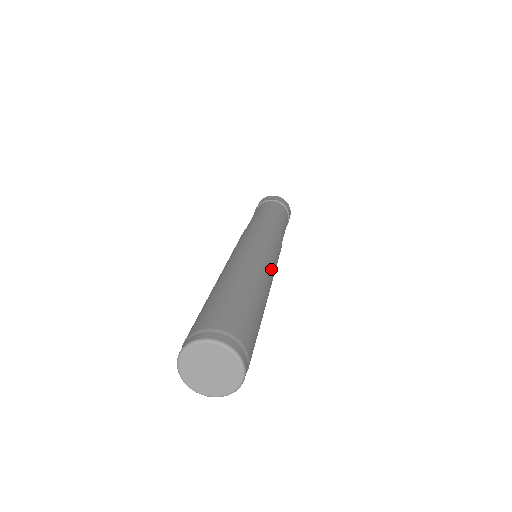
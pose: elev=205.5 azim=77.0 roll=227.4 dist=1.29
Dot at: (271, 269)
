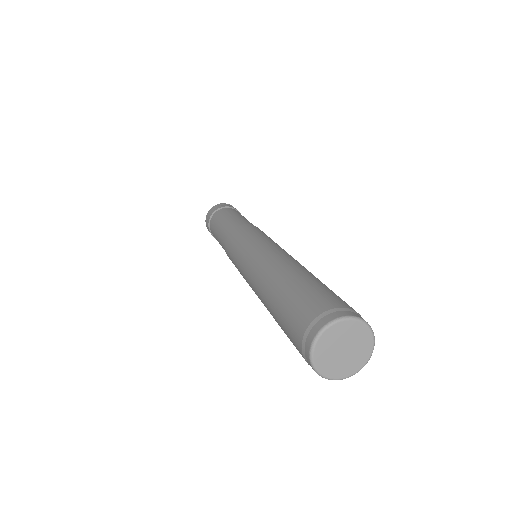
Dot at: occluded
